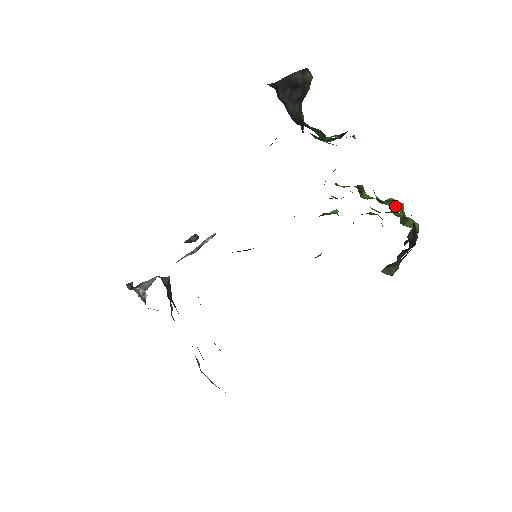
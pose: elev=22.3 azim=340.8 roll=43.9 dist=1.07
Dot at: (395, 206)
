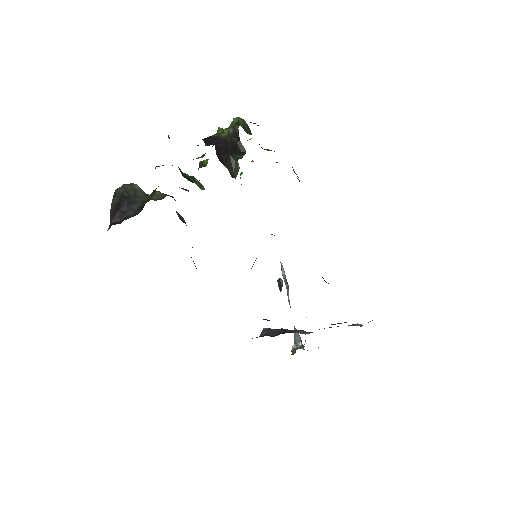
Dot at: occluded
